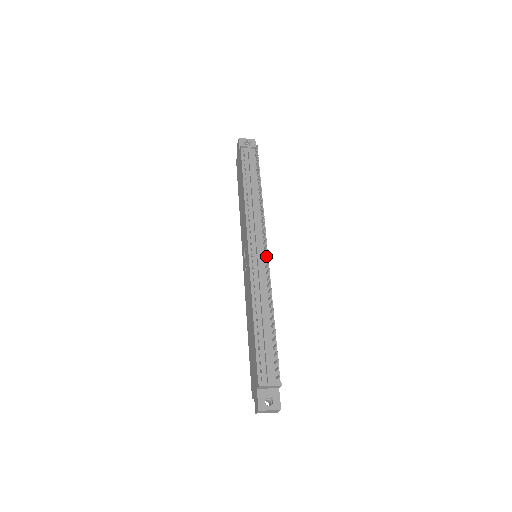
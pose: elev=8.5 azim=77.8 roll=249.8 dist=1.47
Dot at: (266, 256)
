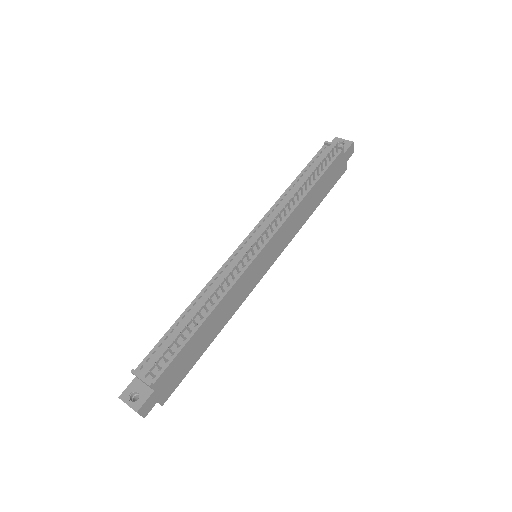
Dot at: (254, 255)
